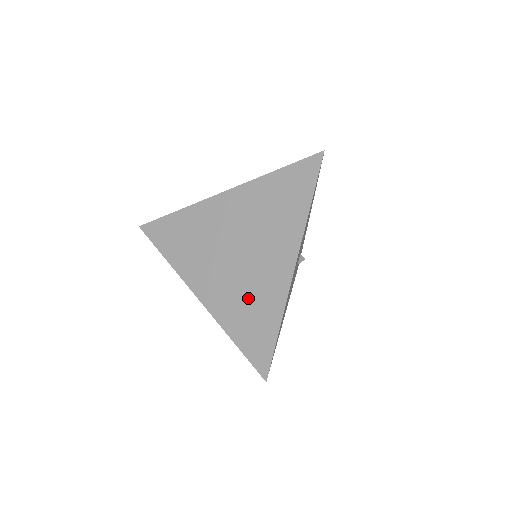
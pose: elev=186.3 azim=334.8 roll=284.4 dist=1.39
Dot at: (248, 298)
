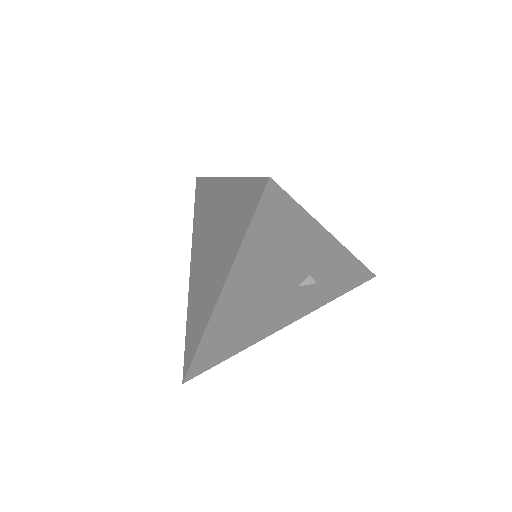
Dot at: (199, 300)
